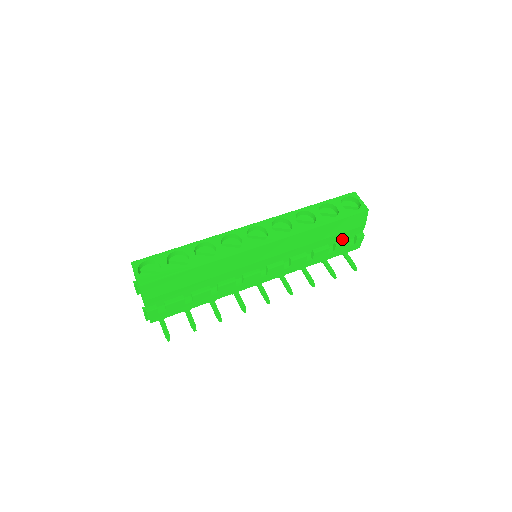
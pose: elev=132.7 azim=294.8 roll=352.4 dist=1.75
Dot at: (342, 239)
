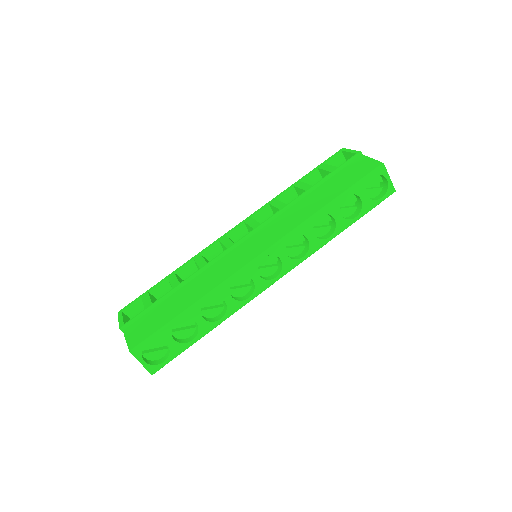
Dot at: occluded
